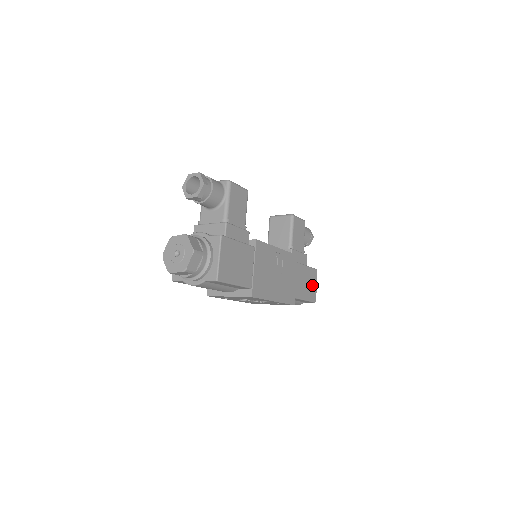
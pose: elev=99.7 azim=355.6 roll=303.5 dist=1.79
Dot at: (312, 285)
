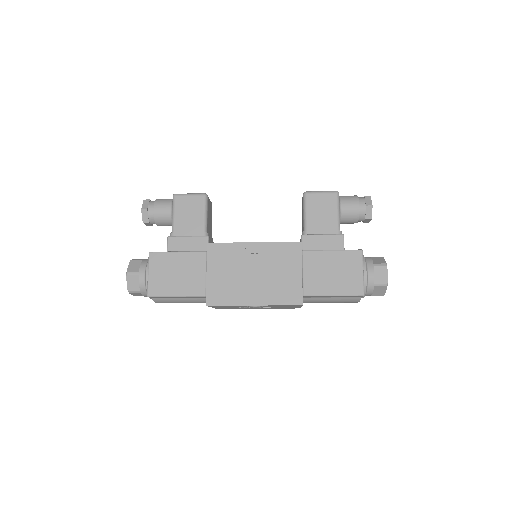
Dot at: (350, 273)
